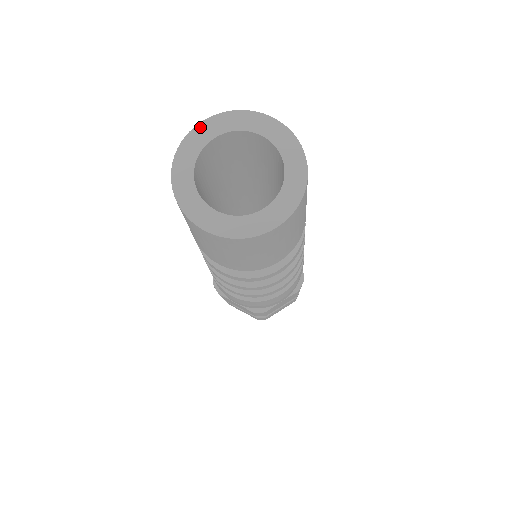
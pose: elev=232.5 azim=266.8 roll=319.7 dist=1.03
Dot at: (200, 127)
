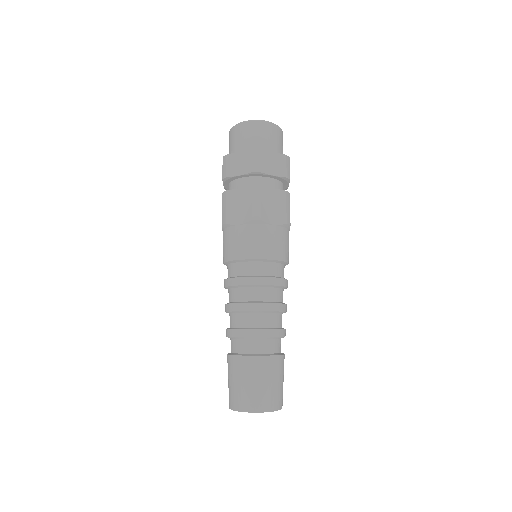
Dot at: (240, 411)
